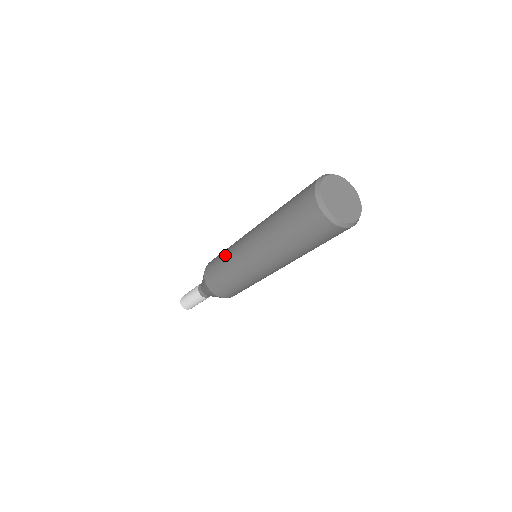
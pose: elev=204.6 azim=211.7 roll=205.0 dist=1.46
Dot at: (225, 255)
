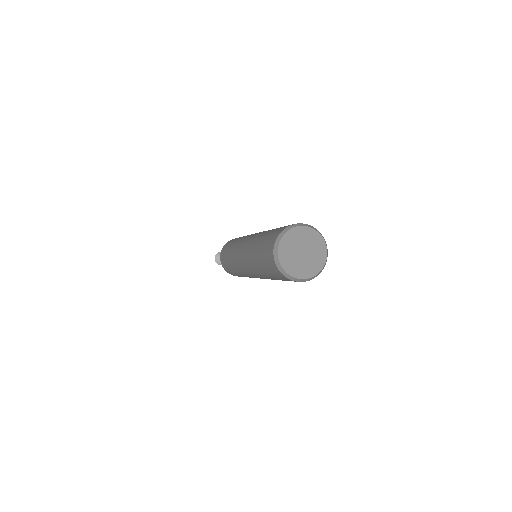
Dot at: (229, 259)
